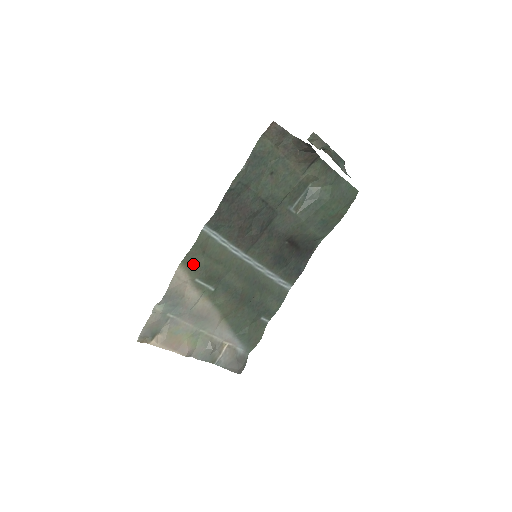
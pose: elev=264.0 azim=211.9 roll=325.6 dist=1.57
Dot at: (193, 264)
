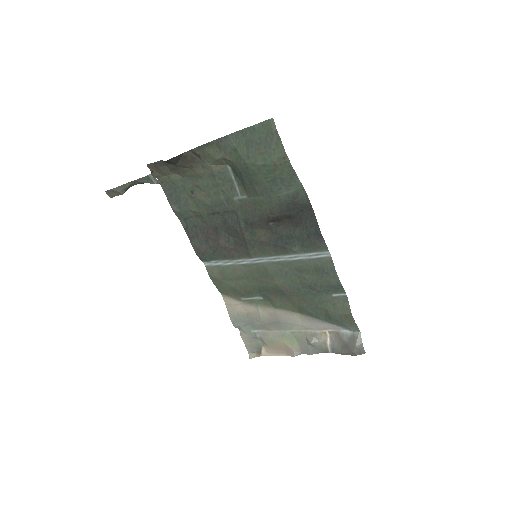
Dot at: (227, 290)
